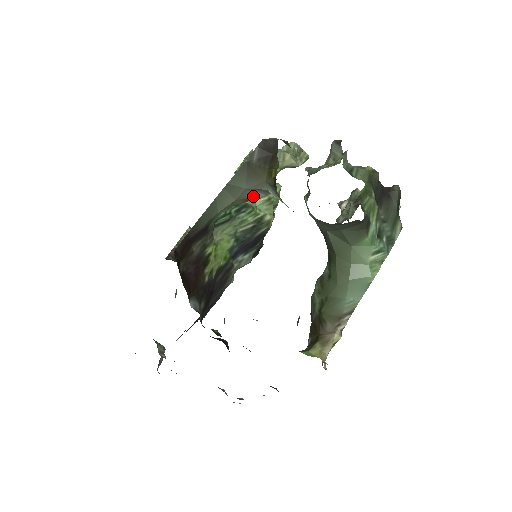
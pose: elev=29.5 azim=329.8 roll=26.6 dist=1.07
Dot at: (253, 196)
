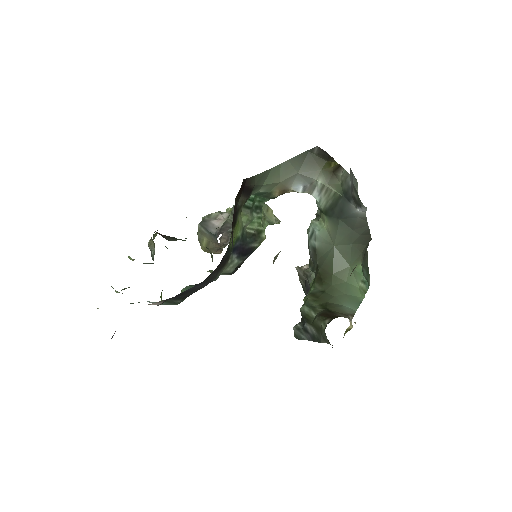
Dot at: (287, 191)
